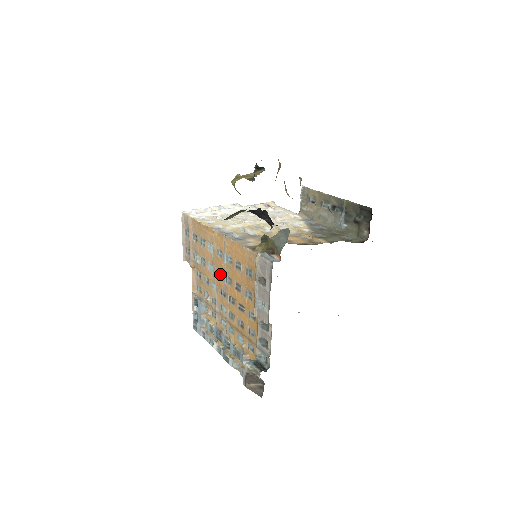
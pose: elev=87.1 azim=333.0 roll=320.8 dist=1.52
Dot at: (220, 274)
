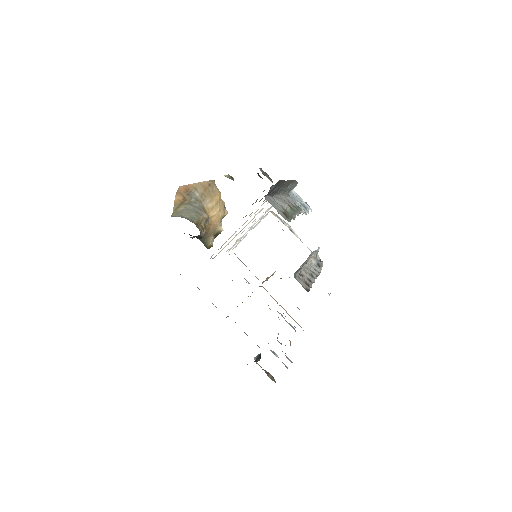
Dot at: occluded
